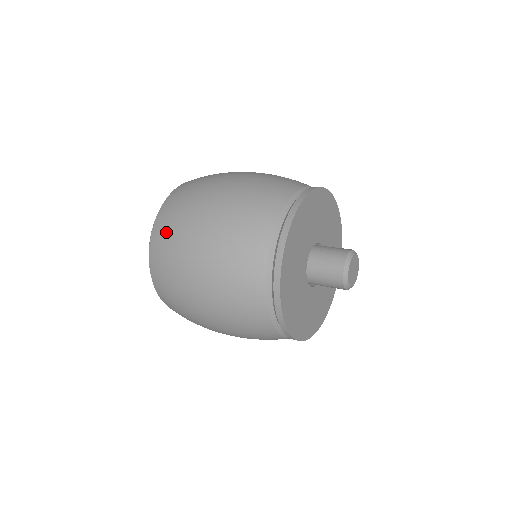
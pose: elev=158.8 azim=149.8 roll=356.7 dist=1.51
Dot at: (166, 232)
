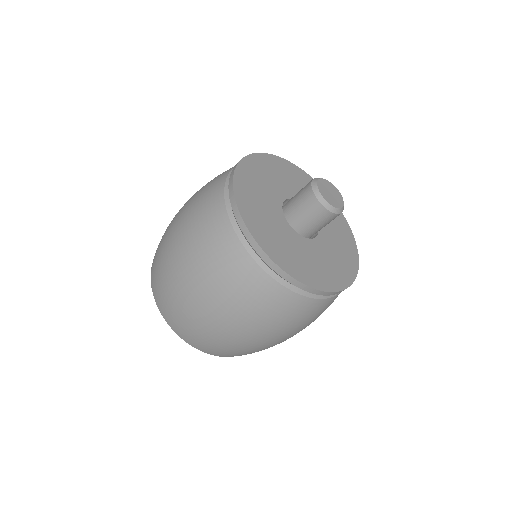
Dot at: occluded
